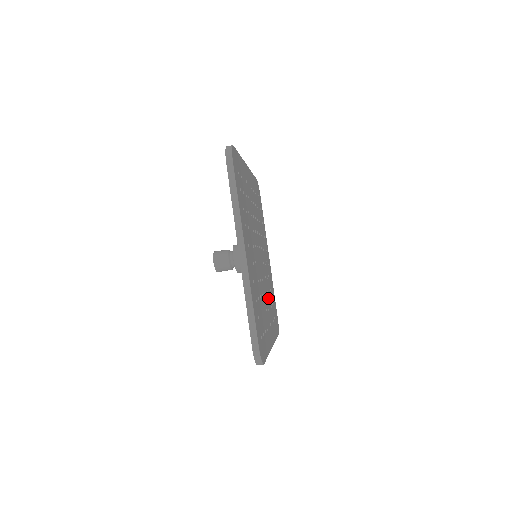
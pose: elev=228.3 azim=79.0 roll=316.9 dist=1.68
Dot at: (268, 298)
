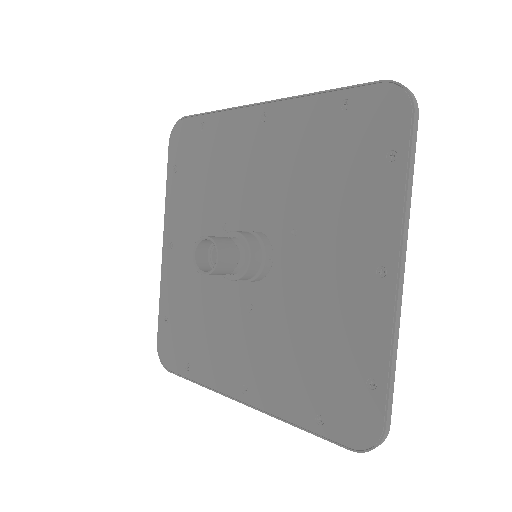
Dot at: occluded
